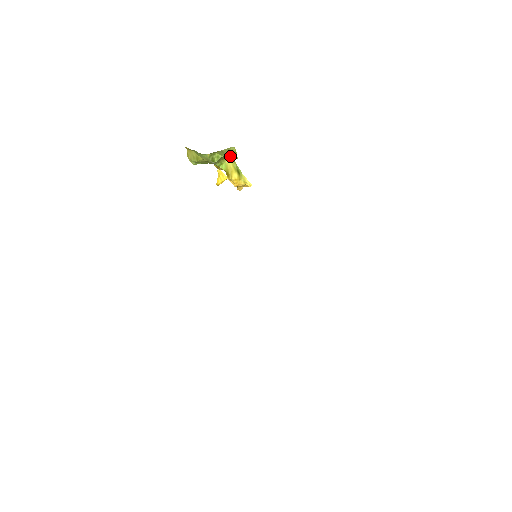
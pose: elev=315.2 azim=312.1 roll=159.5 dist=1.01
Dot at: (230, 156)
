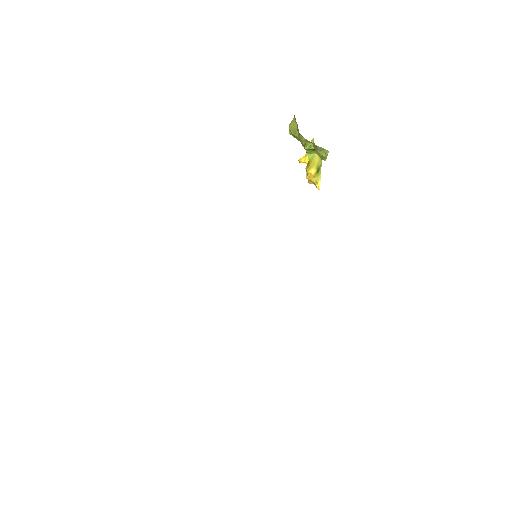
Dot at: (321, 154)
